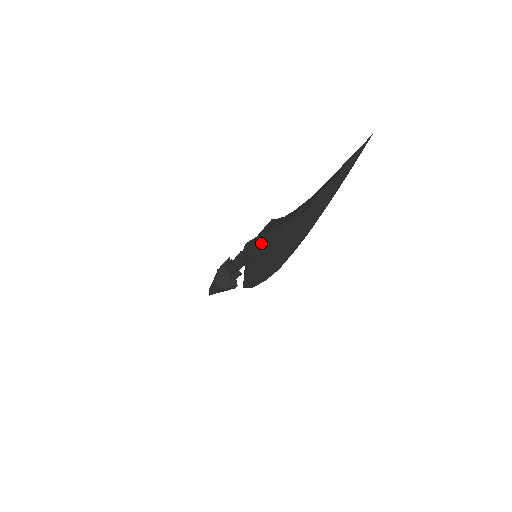
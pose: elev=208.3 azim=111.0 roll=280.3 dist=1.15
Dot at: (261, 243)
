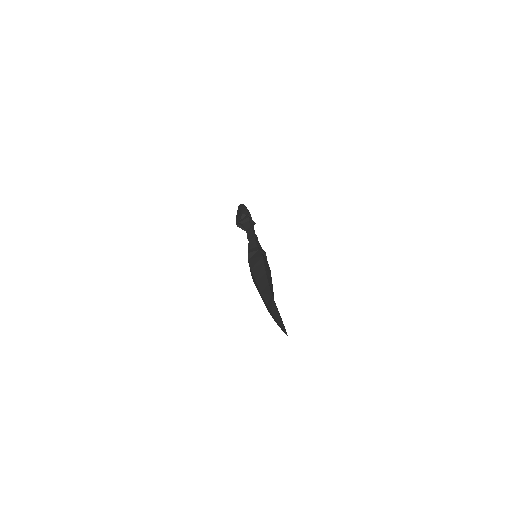
Dot at: (253, 276)
